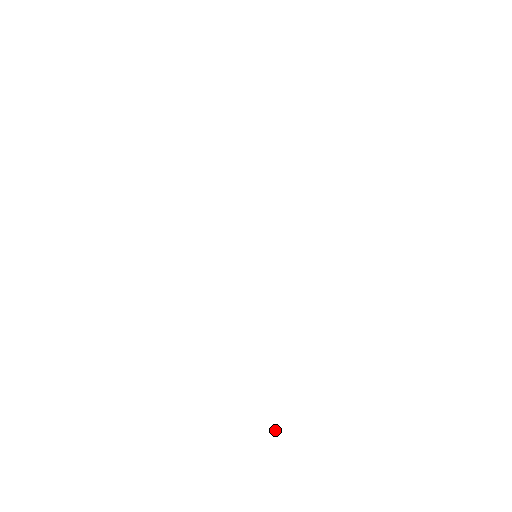
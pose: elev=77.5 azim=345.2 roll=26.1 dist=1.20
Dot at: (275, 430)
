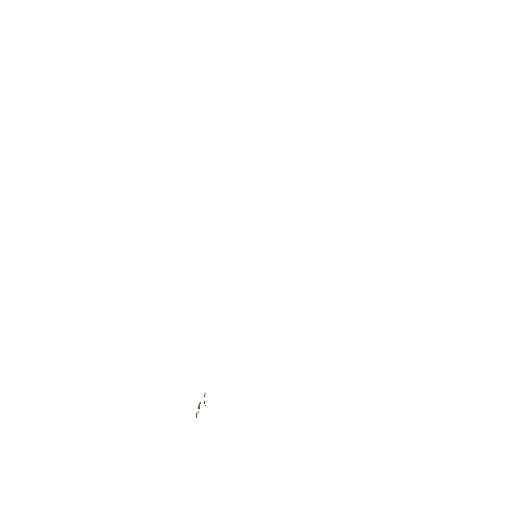
Dot at: (196, 412)
